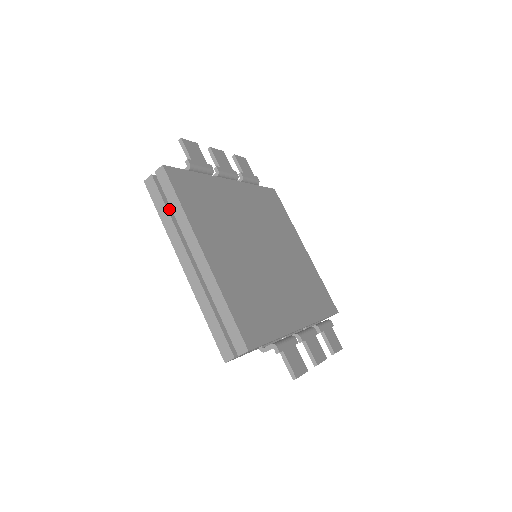
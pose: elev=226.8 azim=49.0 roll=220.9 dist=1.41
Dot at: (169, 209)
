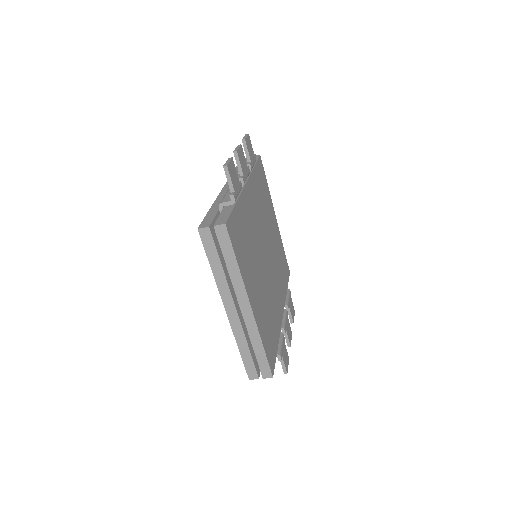
Dot at: (221, 261)
